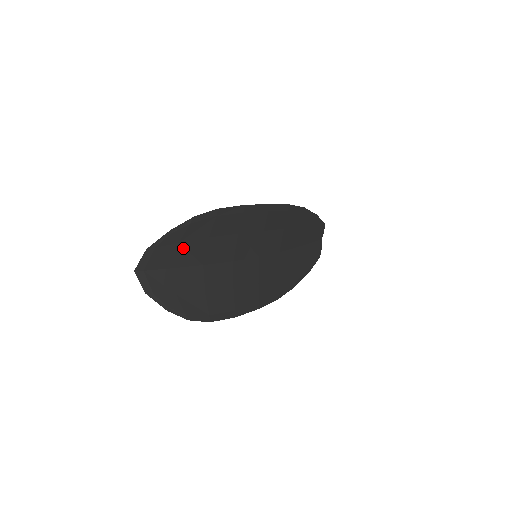
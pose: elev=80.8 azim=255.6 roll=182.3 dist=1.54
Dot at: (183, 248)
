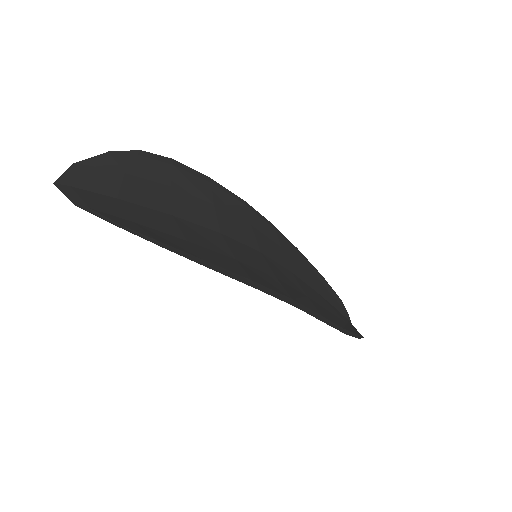
Dot at: (133, 182)
